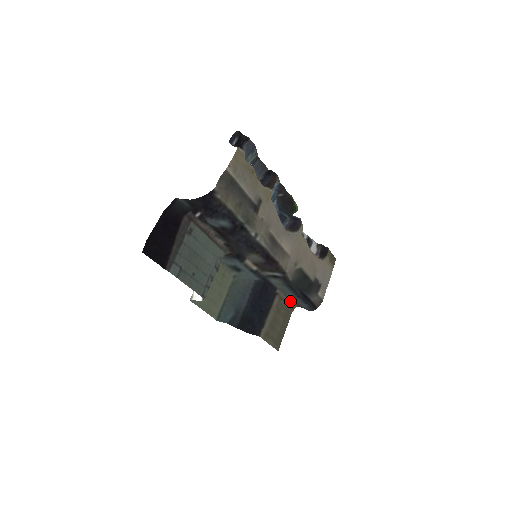
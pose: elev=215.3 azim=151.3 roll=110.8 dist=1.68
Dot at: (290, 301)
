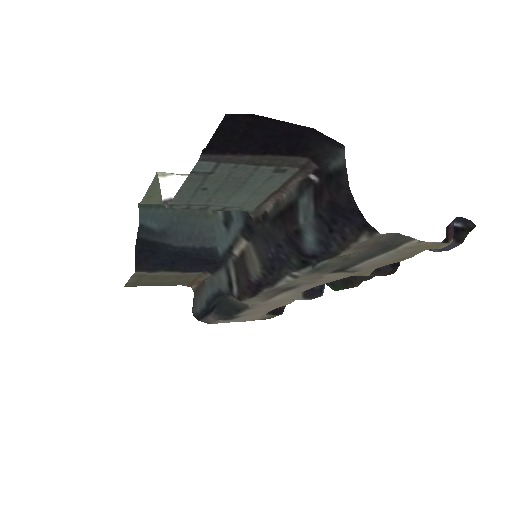
Dot at: (199, 283)
